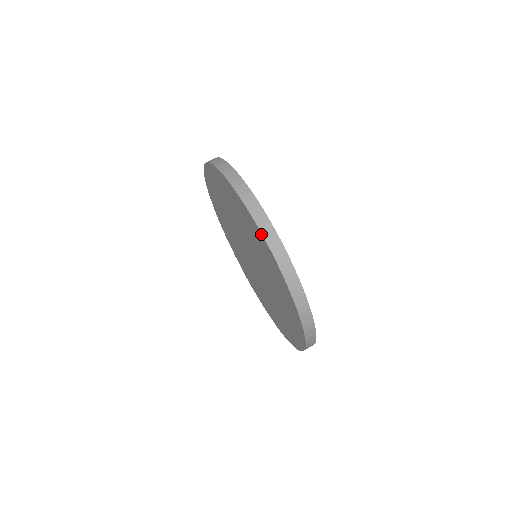
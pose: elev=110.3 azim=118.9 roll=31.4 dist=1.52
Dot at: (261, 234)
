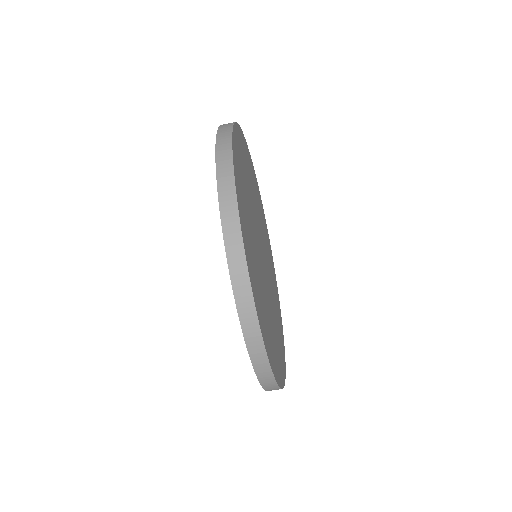
Dot at: occluded
